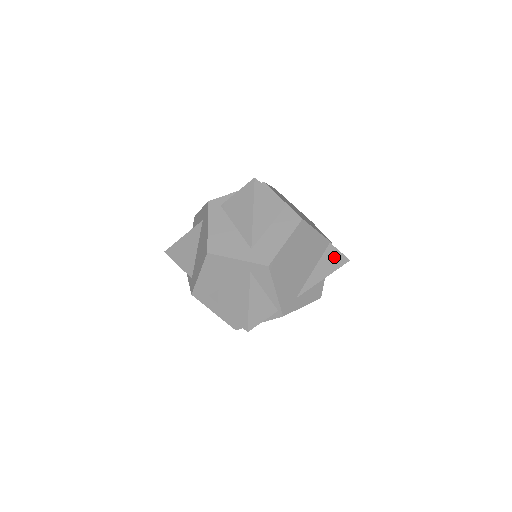
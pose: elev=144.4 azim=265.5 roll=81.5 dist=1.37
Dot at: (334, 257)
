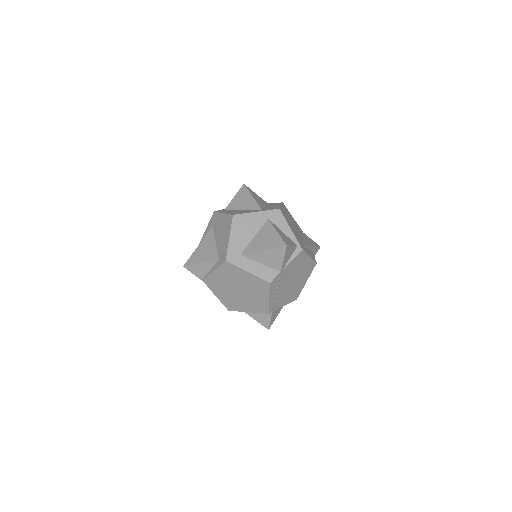
Dot at: (310, 240)
